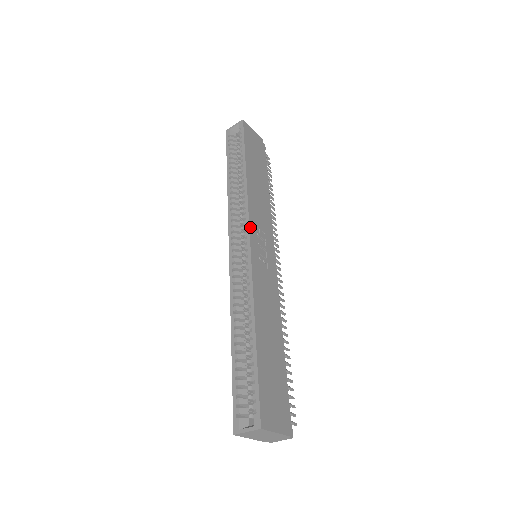
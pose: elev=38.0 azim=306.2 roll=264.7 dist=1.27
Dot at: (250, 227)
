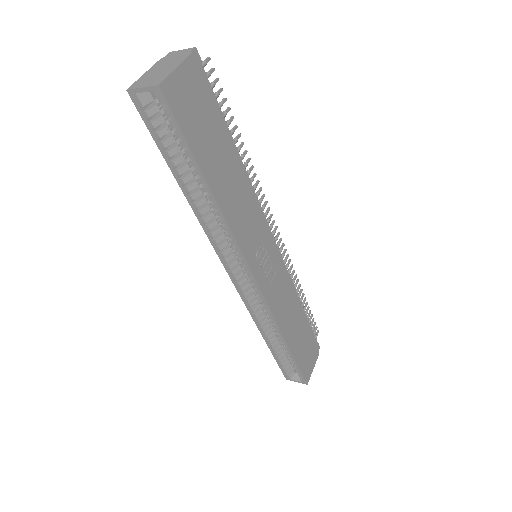
Dot at: (250, 268)
